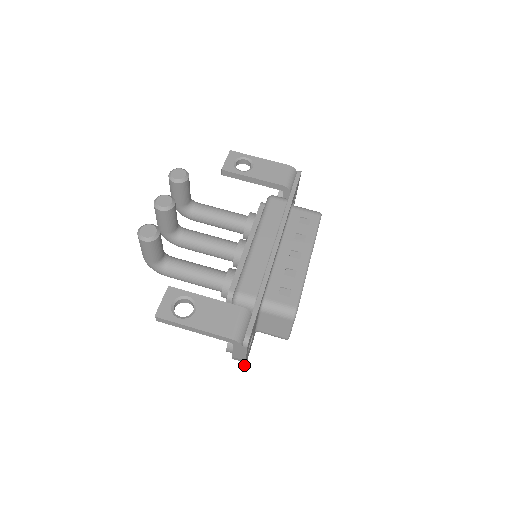
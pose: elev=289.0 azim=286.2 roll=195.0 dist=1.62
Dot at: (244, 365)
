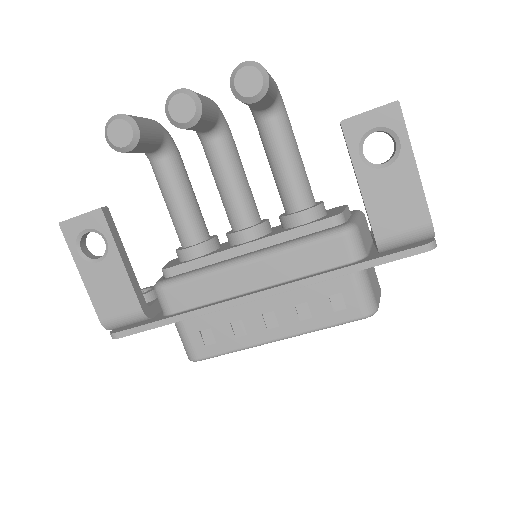
Dot at: occluded
